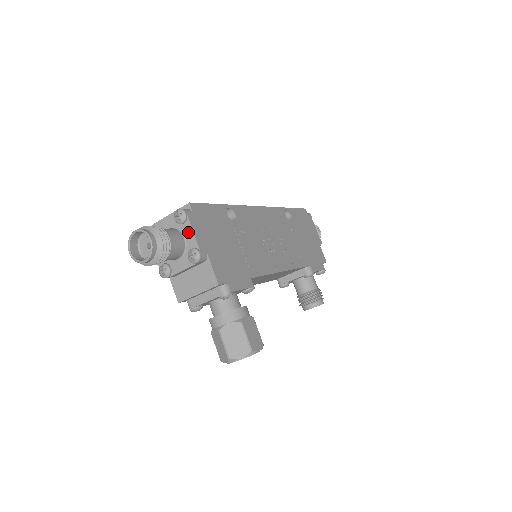
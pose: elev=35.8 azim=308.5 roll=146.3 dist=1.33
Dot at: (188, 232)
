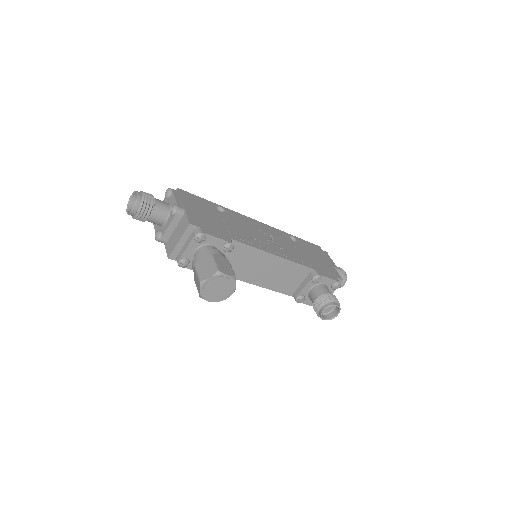
Dot at: (172, 200)
